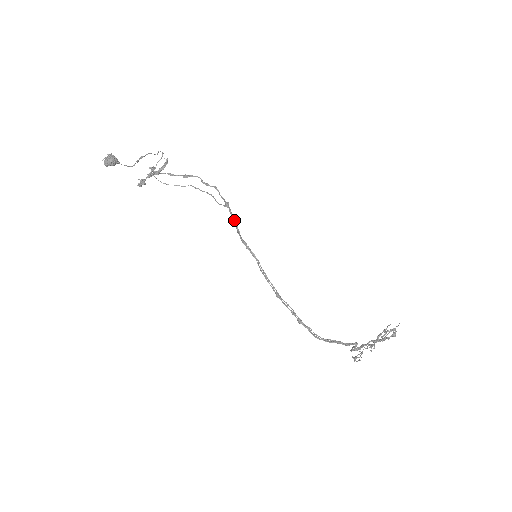
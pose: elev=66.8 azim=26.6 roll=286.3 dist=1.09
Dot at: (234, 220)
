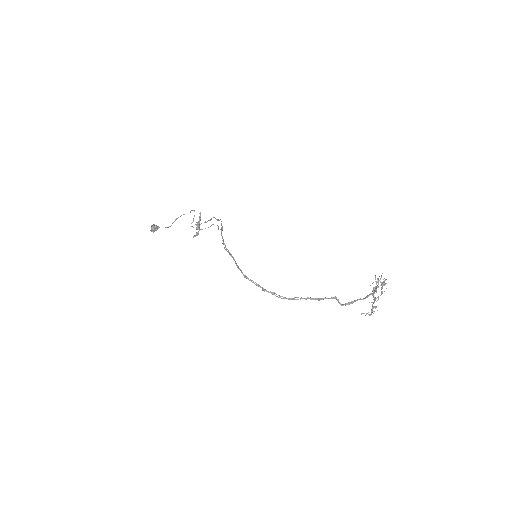
Dot at: (222, 237)
